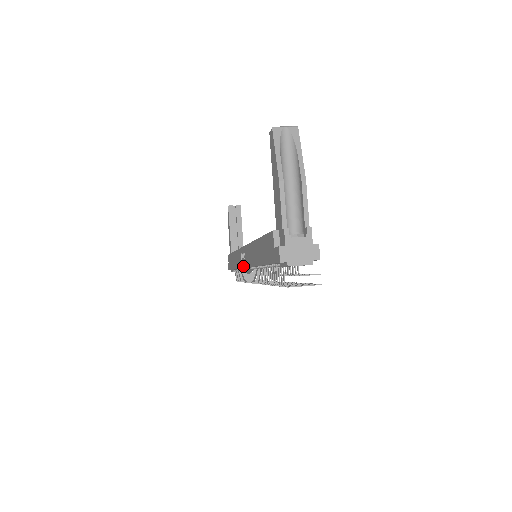
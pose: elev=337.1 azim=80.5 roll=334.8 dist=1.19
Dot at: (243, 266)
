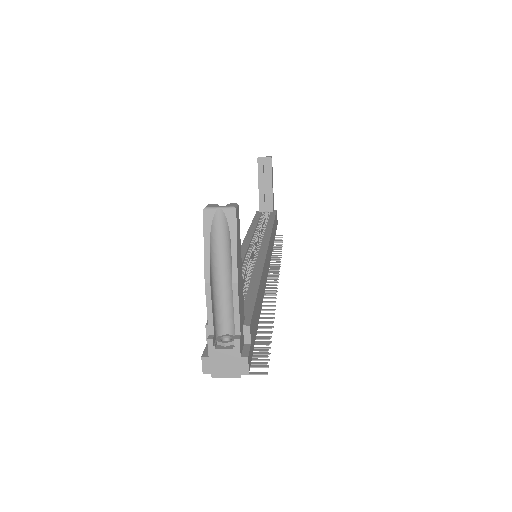
Dot at: occluded
